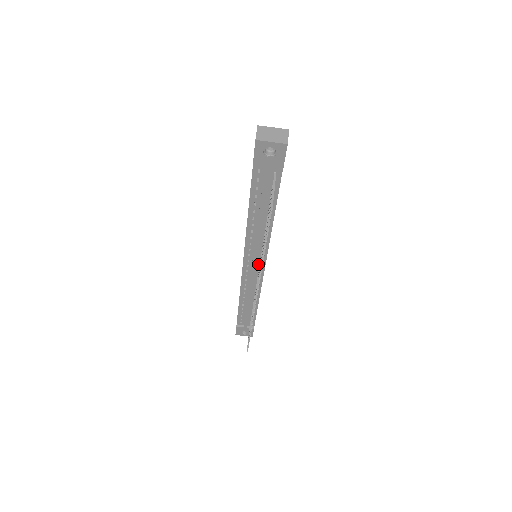
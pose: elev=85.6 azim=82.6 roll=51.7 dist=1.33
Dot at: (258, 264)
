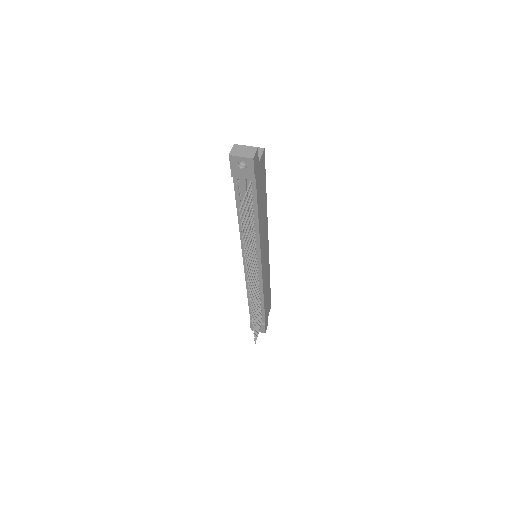
Dot at: (255, 262)
